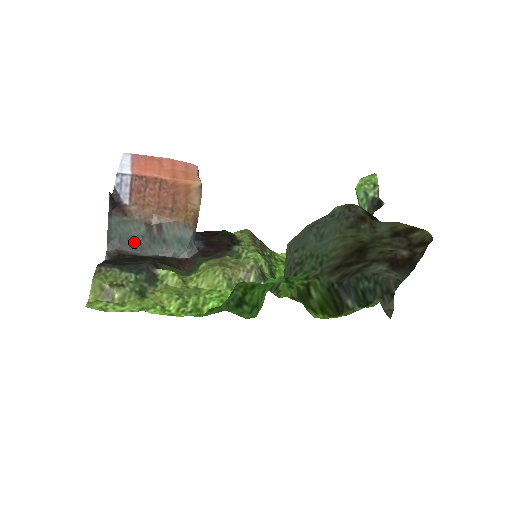
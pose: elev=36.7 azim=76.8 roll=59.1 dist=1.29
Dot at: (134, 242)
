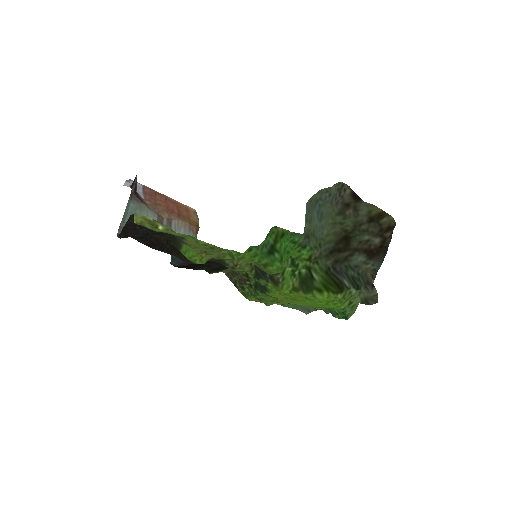
Dot at: occluded
